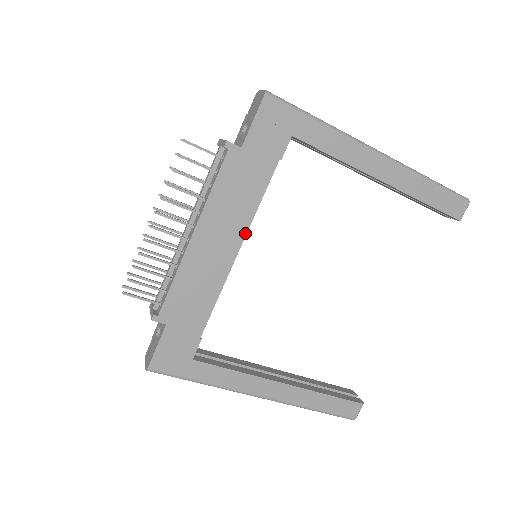
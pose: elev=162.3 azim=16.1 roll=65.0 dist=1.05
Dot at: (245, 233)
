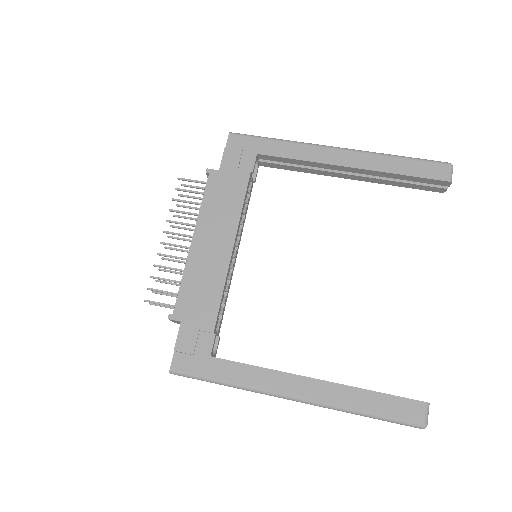
Dot at: (235, 231)
